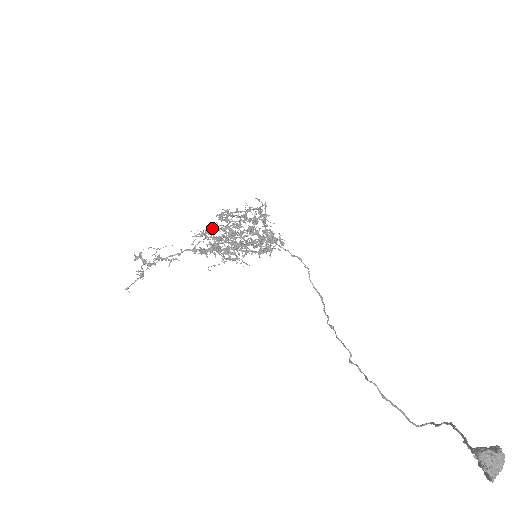
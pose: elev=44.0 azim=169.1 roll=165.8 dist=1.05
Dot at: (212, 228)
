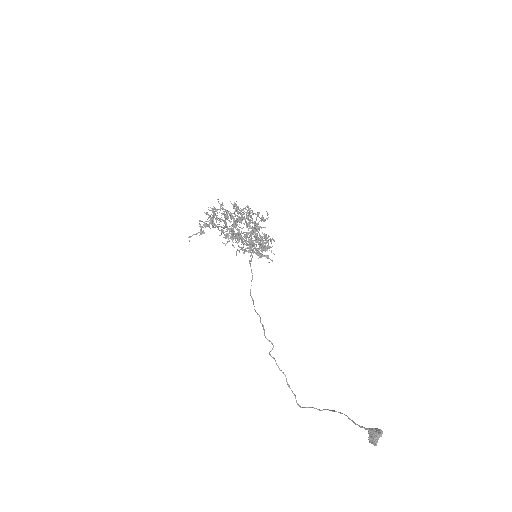
Dot at: occluded
